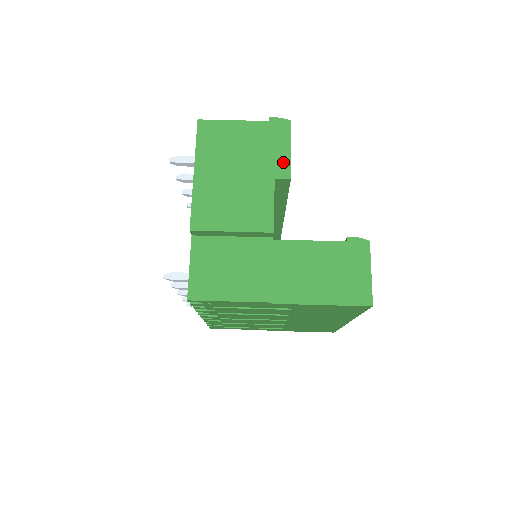
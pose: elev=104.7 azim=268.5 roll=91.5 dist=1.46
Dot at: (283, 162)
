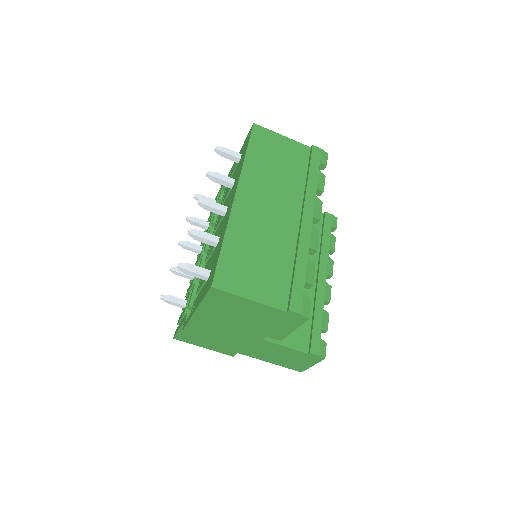
Dot at: (281, 333)
